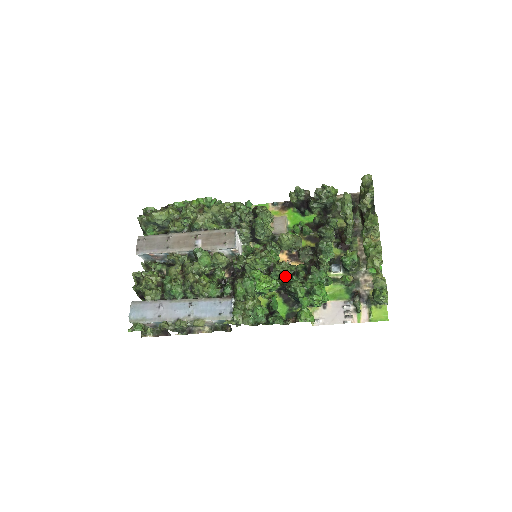
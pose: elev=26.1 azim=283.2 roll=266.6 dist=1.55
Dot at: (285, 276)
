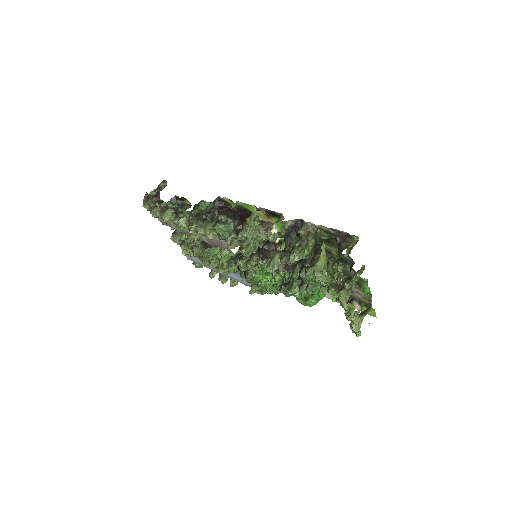
Dot at: (285, 276)
